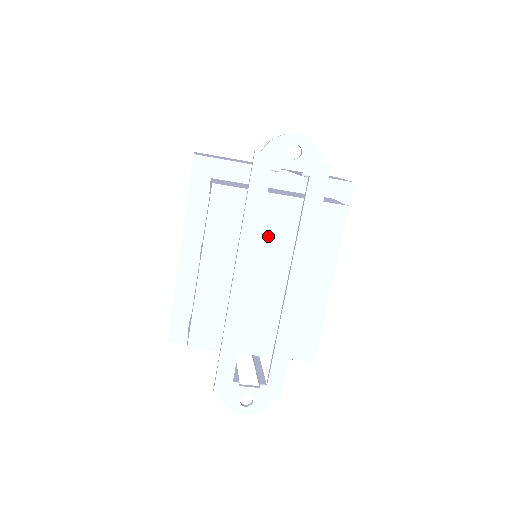
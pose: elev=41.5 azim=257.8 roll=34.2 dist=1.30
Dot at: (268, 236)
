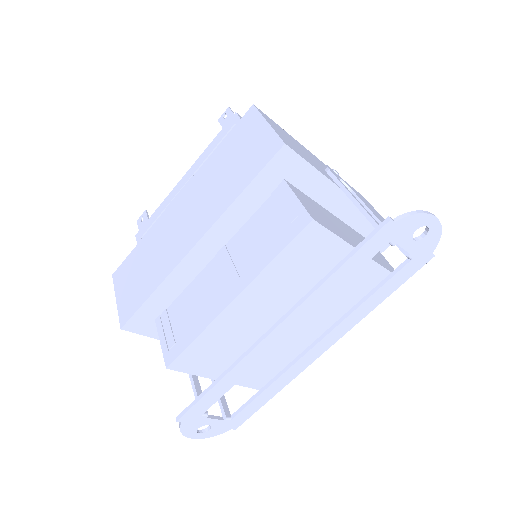
Dot at: occluded
